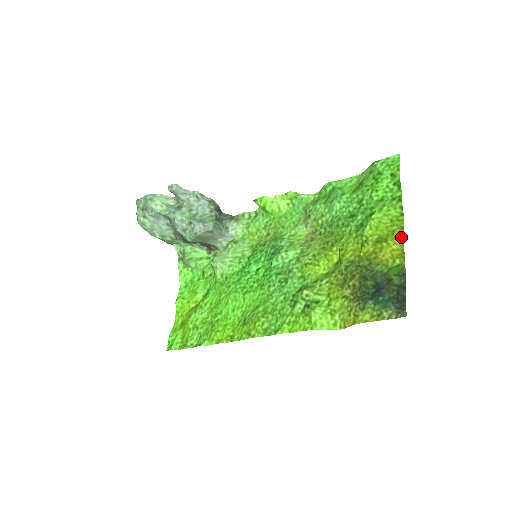
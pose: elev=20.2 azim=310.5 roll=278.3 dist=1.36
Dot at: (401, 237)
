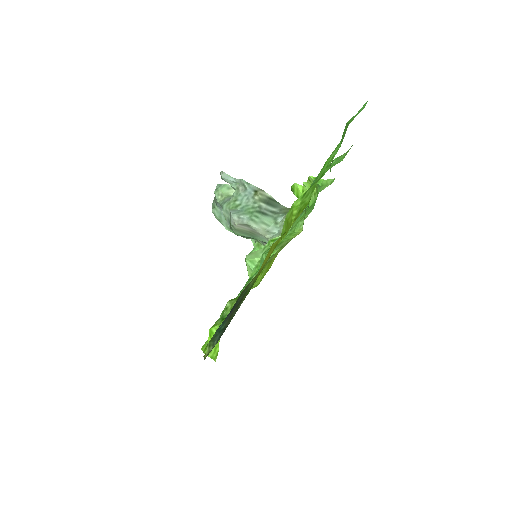
Dot at: (281, 236)
